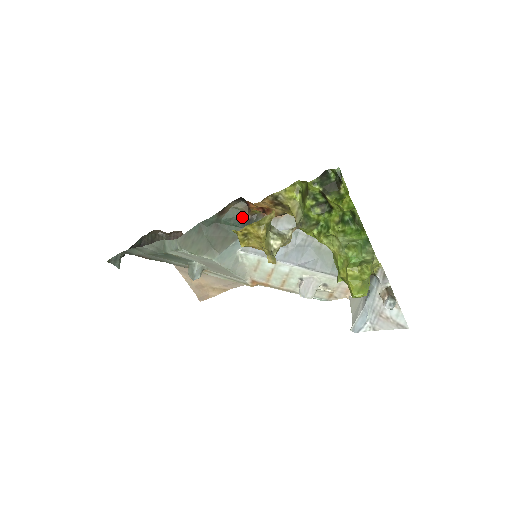
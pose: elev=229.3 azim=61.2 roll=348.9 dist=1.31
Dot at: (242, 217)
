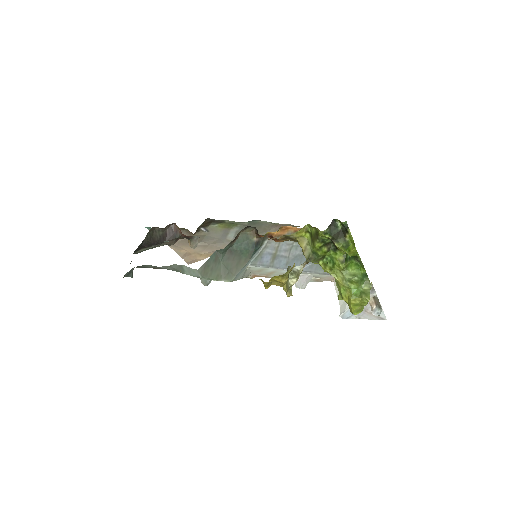
Dot at: (251, 241)
